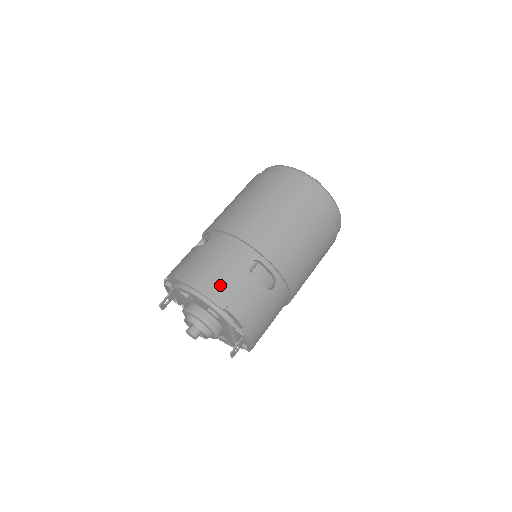
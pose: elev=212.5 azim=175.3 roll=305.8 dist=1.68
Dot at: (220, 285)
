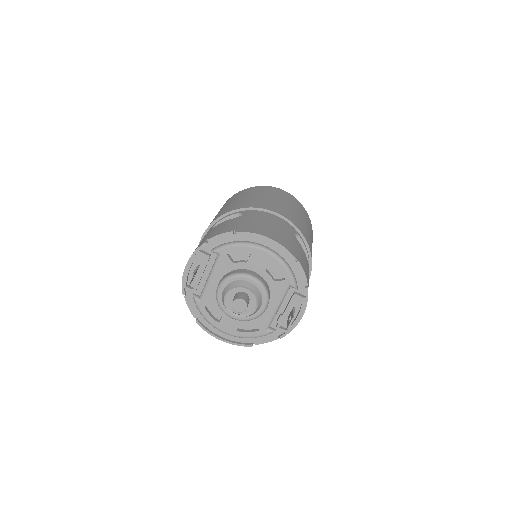
Dot at: (286, 240)
